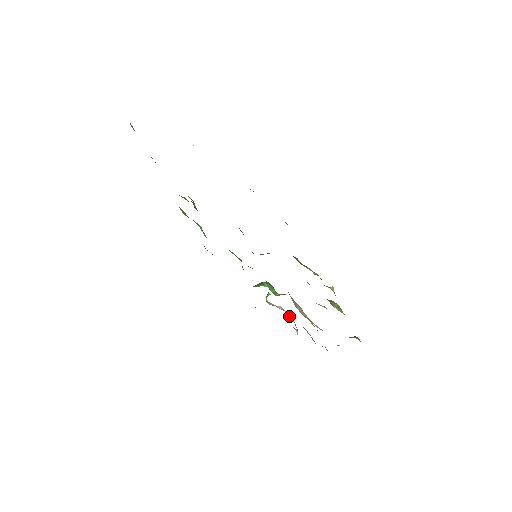
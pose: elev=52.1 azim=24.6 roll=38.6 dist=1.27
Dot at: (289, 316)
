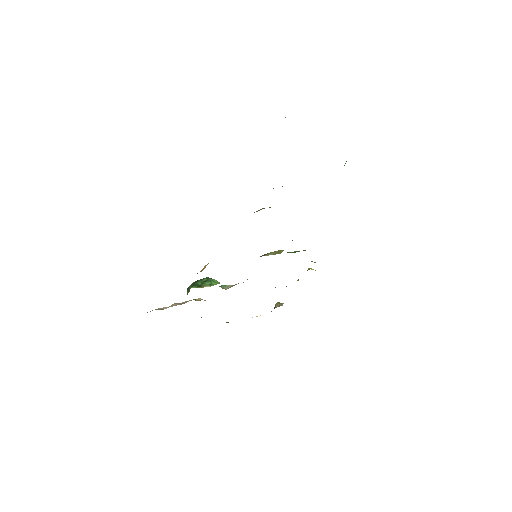
Dot at: occluded
